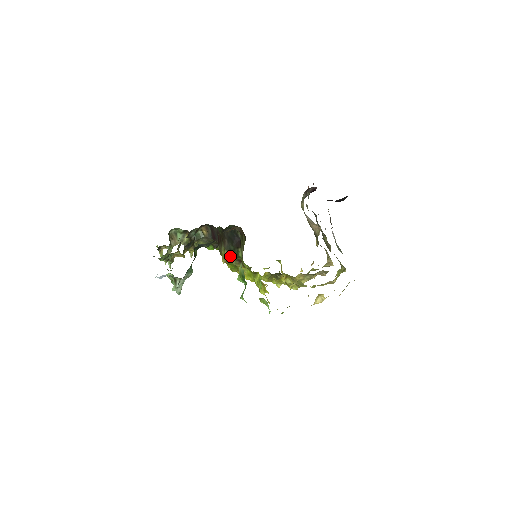
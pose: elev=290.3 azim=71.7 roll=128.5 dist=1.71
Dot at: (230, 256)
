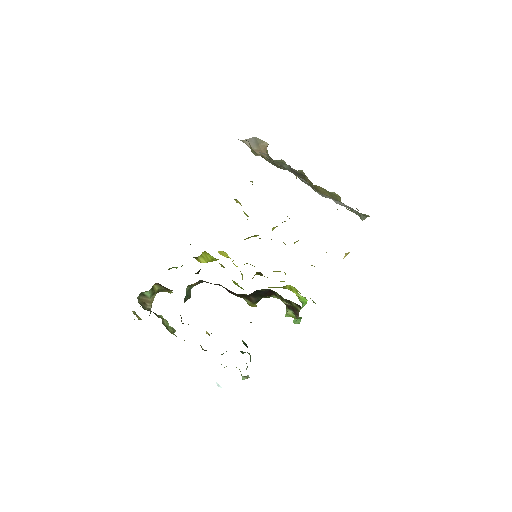
Dot at: occluded
